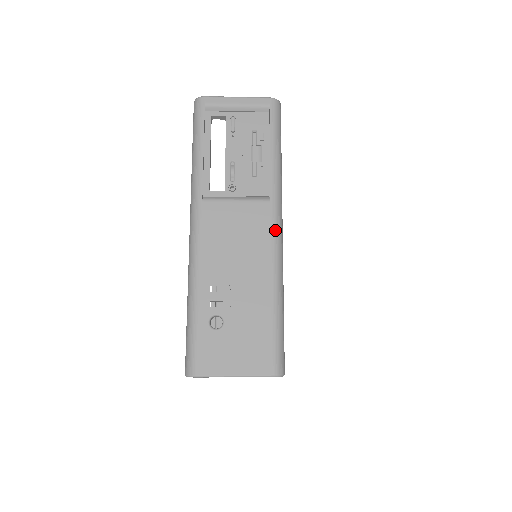
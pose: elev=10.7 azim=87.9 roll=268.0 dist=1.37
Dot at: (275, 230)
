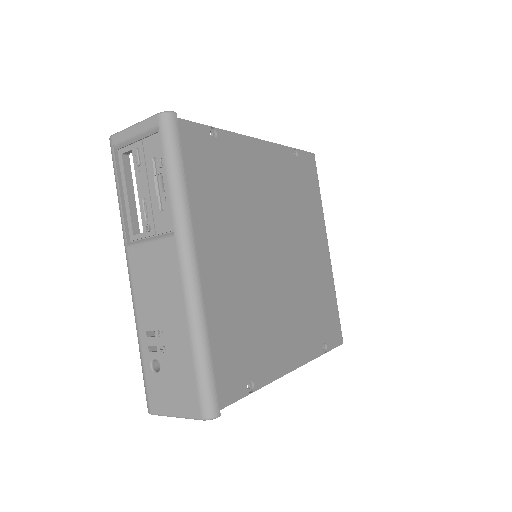
Dot at: (183, 268)
